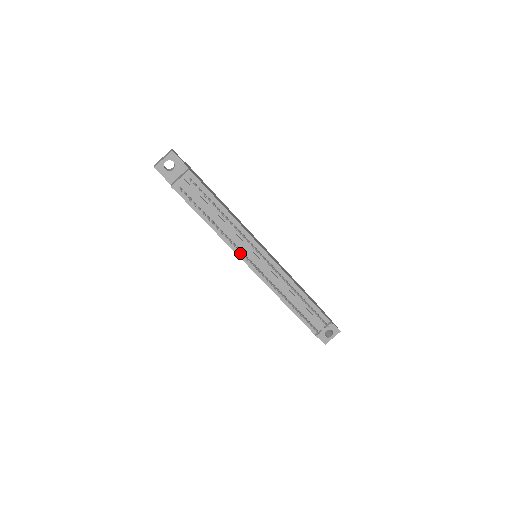
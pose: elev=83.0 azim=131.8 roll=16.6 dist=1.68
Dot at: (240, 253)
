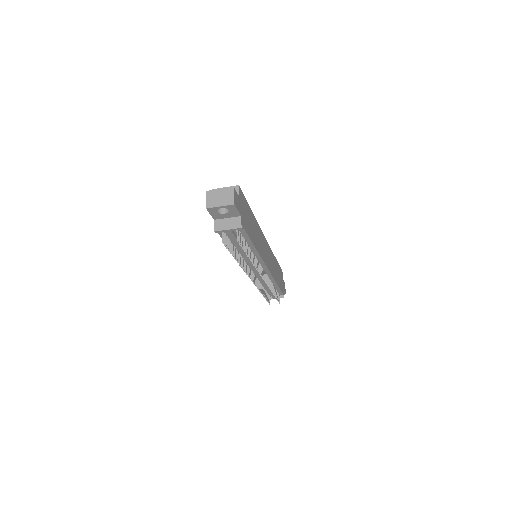
Dot at: occluded
